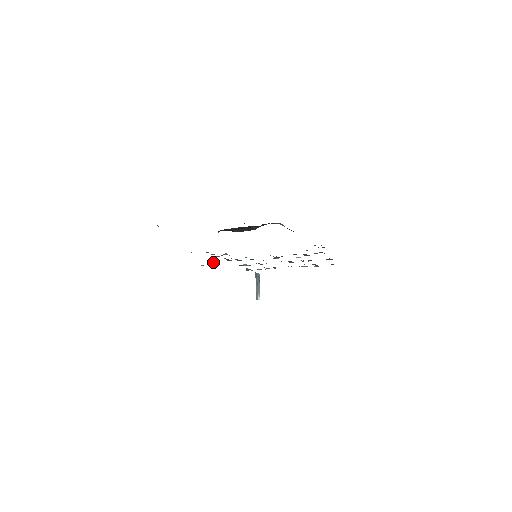
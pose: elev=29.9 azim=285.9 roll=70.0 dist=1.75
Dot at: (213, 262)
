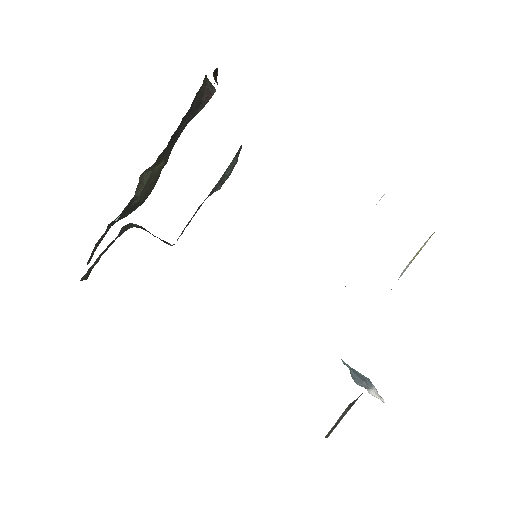
Dot at: occluded
